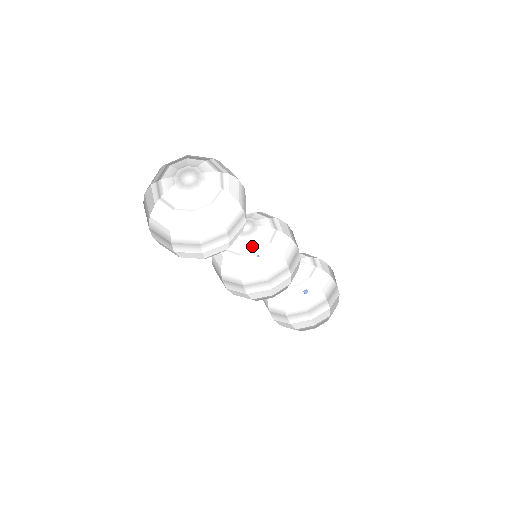
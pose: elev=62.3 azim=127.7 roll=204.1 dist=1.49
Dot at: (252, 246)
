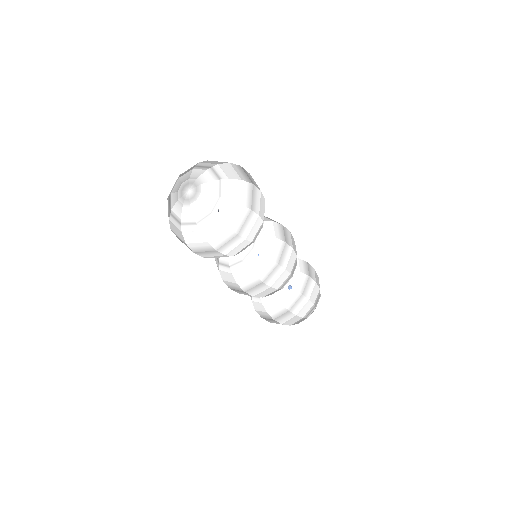
Dot at: (237, 256)
